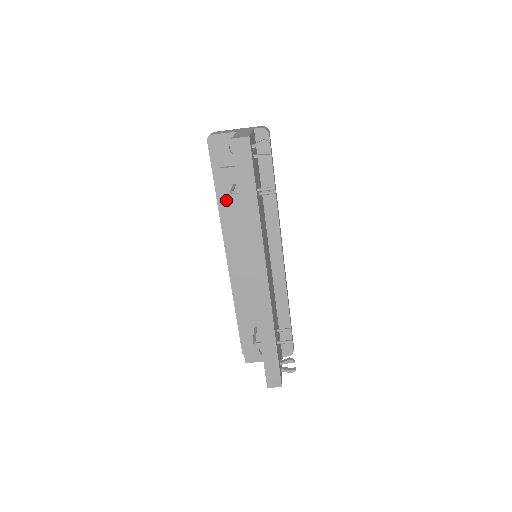
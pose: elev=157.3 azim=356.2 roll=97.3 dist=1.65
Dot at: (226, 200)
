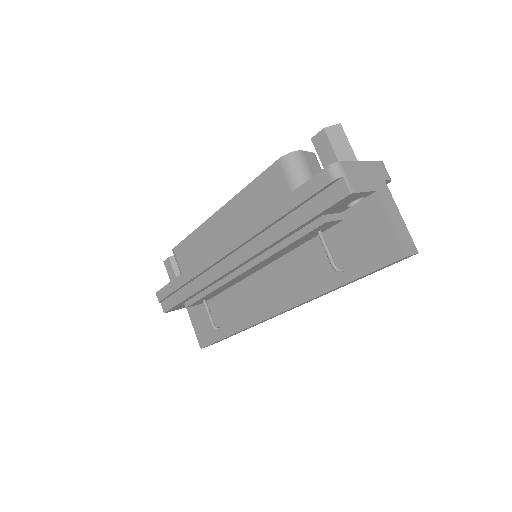
Dot at: (296, 241)
